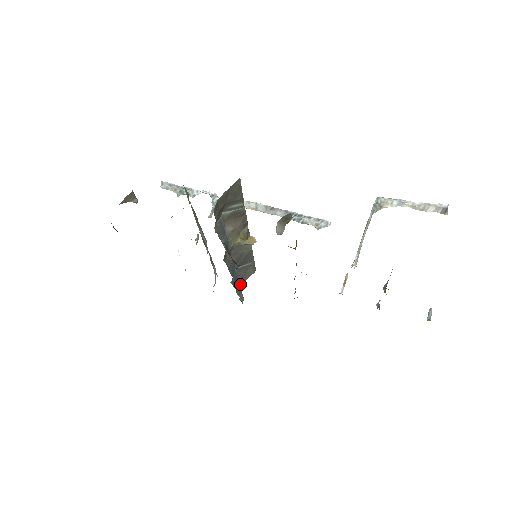
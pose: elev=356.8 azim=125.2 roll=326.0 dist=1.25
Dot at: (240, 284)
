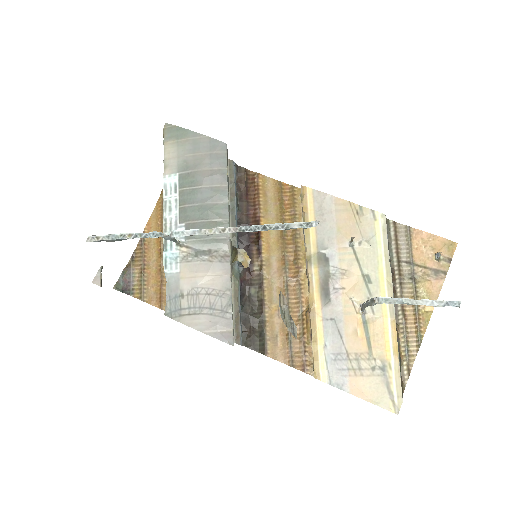
Dot at: occluded
